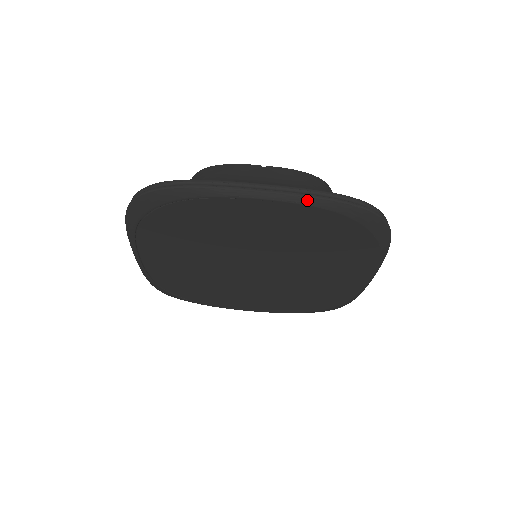
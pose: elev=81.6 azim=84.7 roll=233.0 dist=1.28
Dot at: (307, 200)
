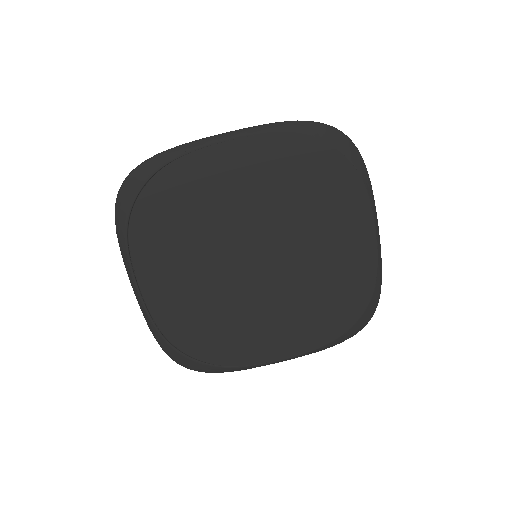
Dot at: (266, 128)
